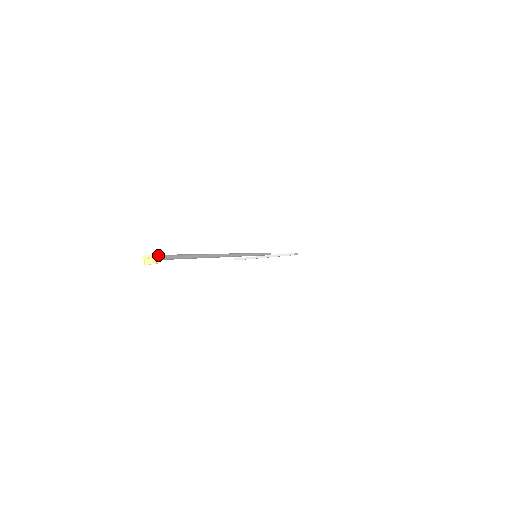
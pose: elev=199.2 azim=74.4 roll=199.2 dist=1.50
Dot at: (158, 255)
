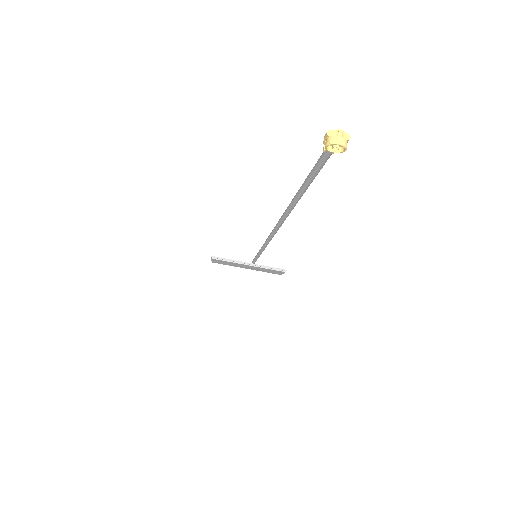
Dot at: (347, 140)
